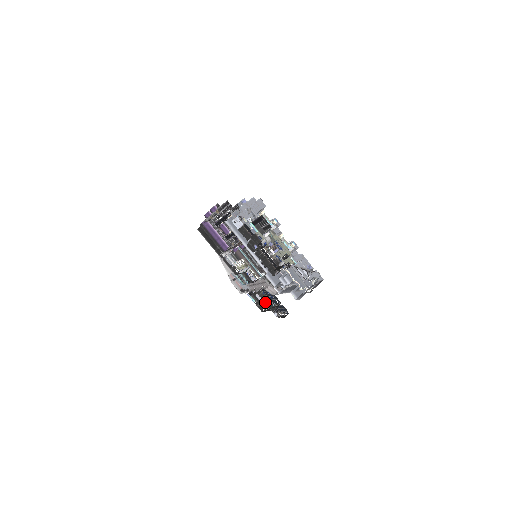
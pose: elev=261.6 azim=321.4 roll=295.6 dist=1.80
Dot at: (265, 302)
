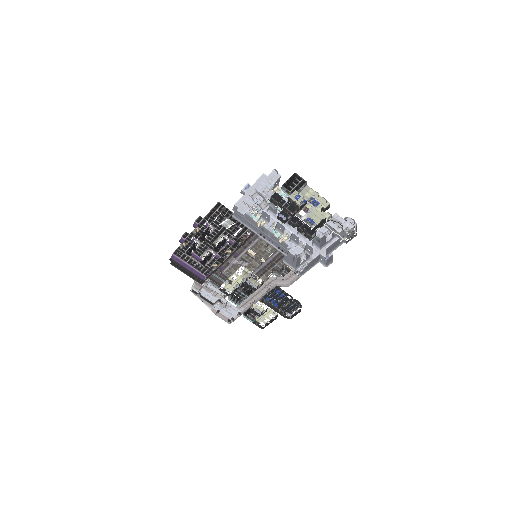
Dot at: occluded
